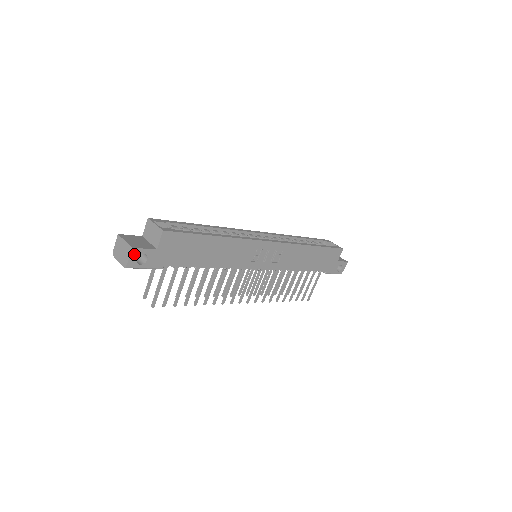
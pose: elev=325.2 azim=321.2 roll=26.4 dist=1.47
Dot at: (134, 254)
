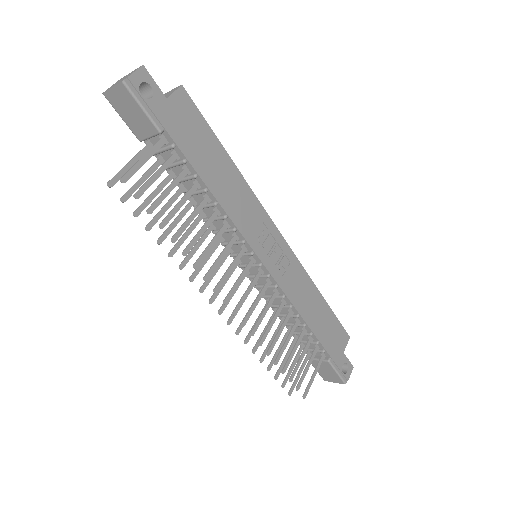
Dot at: (141, 75)
